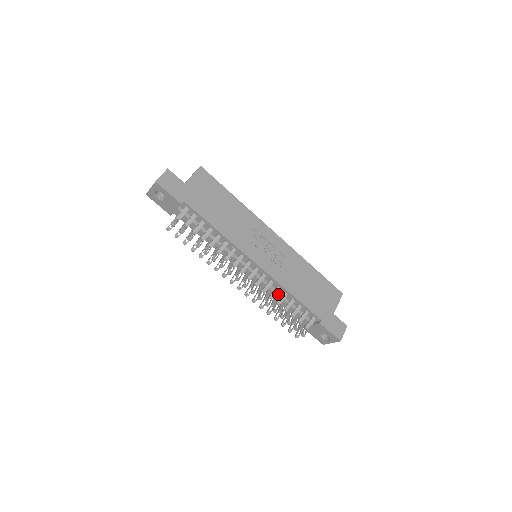
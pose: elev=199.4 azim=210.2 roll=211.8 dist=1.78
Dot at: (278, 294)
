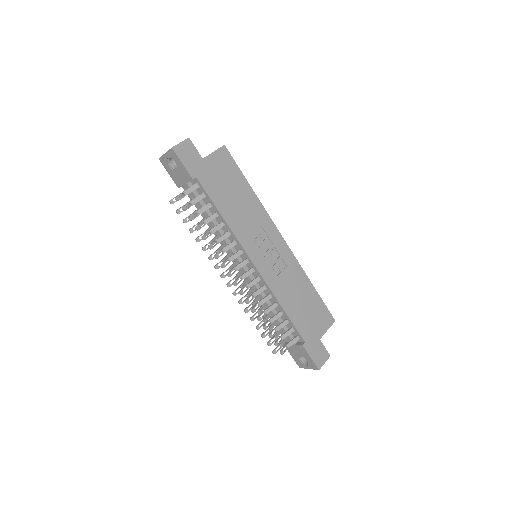
Dot at: (268, 302)
